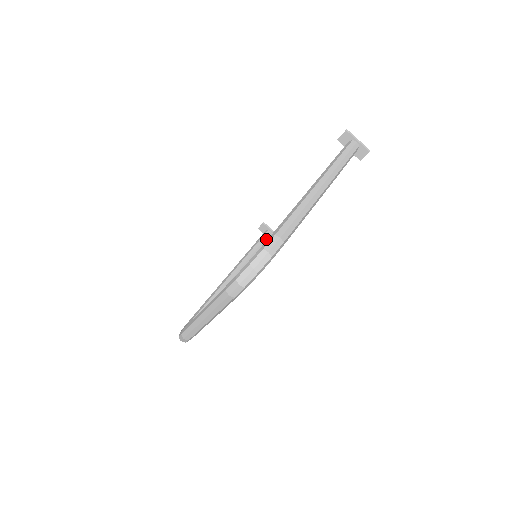
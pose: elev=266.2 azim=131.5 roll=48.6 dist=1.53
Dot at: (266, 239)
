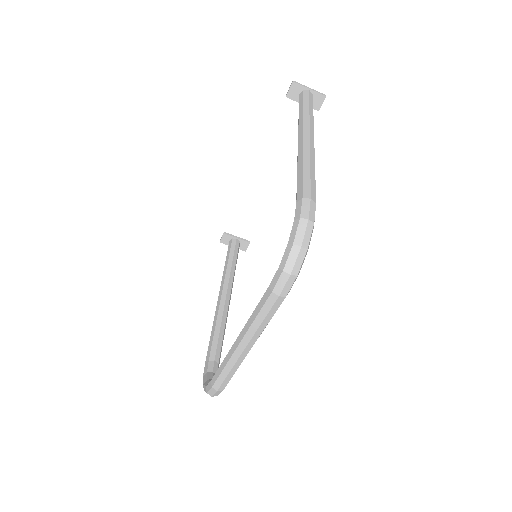
Dot at: (236, 248)
